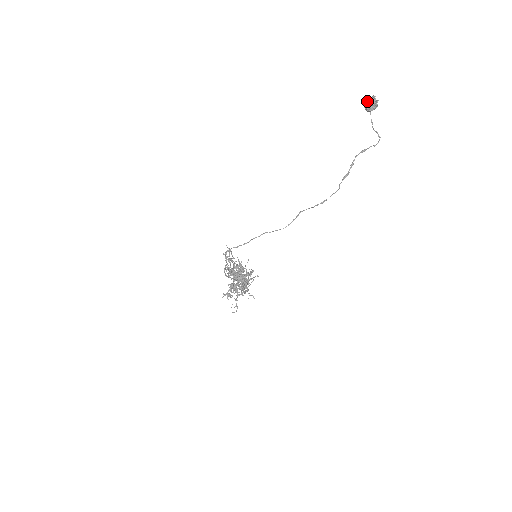
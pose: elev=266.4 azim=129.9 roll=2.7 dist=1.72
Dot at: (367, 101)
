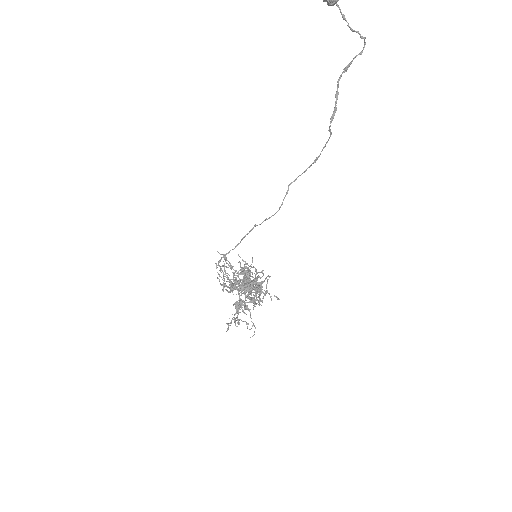
Dot at: out of frame
